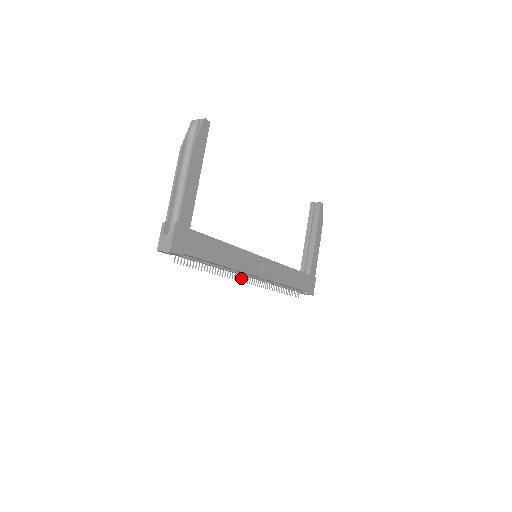
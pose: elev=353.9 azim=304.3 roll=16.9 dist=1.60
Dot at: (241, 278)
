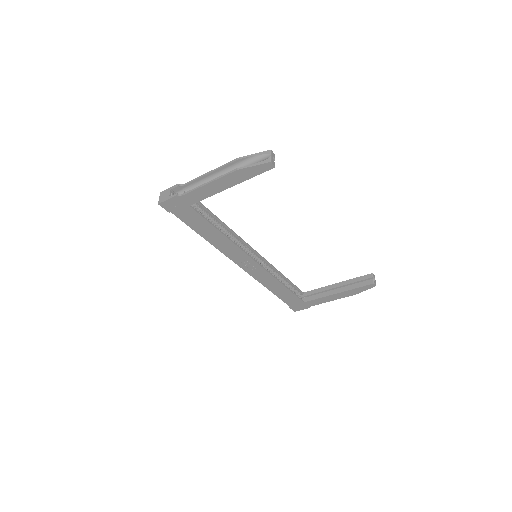
Dot at: occluded
